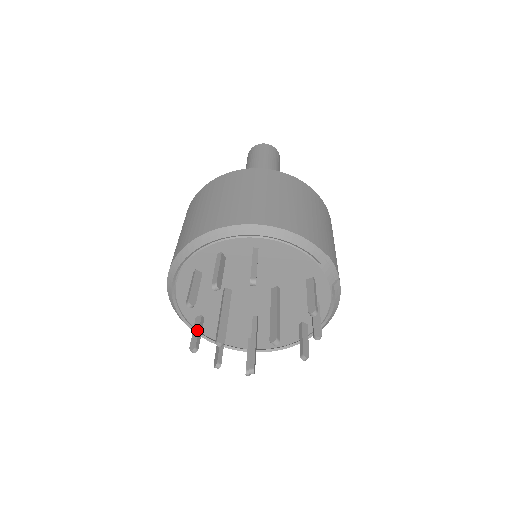
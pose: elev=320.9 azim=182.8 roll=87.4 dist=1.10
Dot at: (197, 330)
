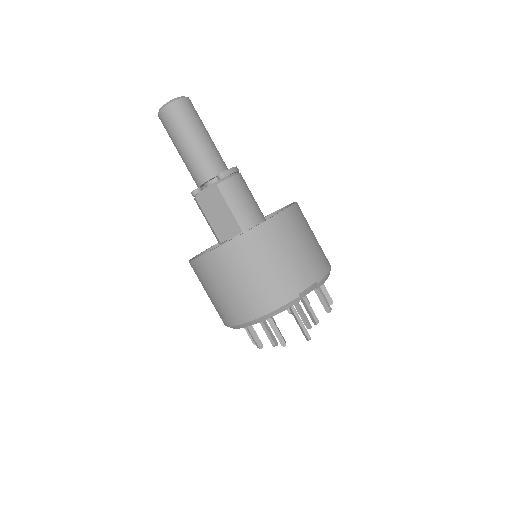
Dot at: occluded
